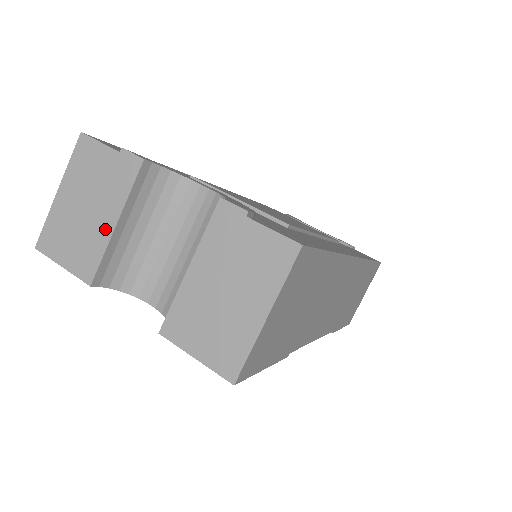
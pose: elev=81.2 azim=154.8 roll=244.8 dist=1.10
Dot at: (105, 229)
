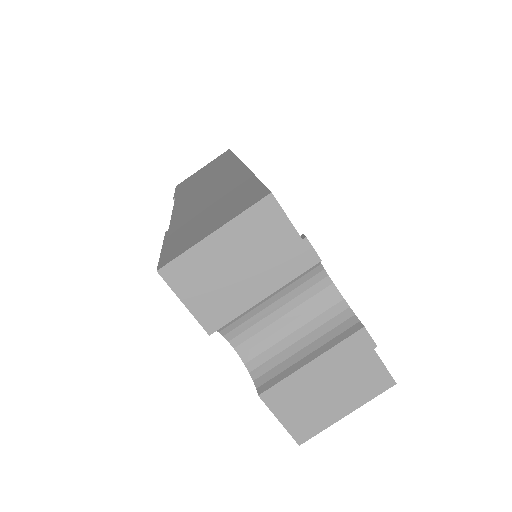
Dot at: (251, 297)
